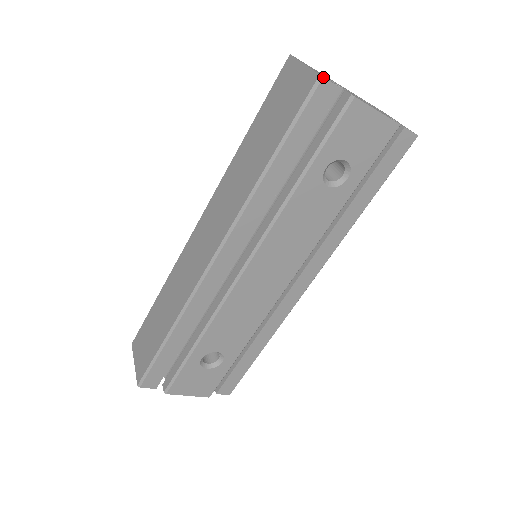
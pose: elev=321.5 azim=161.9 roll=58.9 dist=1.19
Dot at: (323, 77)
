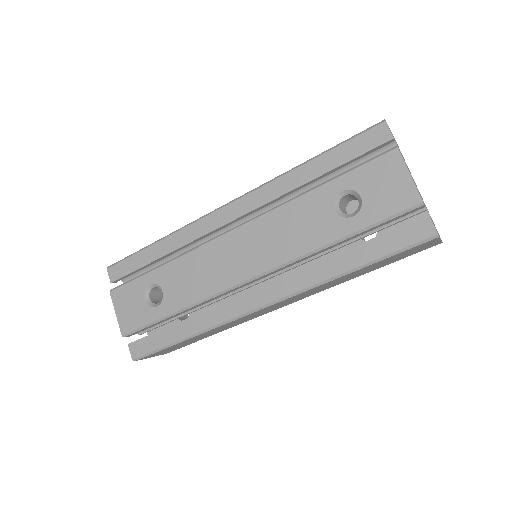
Dot at: (385, 121)
